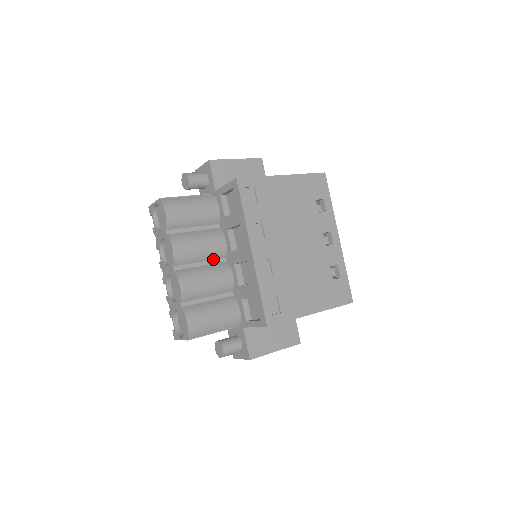
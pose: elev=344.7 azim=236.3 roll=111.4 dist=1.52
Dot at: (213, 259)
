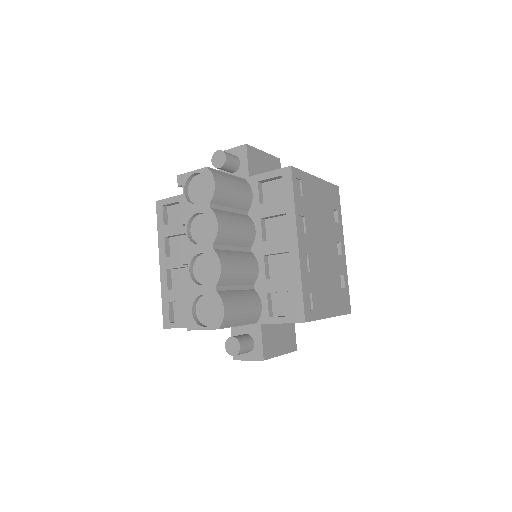
Dot at: (242, 246)
